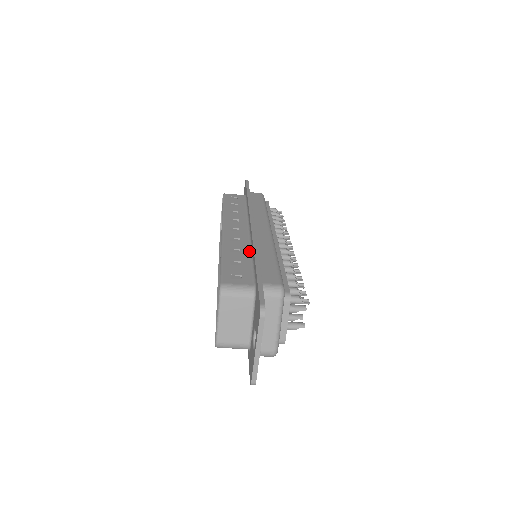
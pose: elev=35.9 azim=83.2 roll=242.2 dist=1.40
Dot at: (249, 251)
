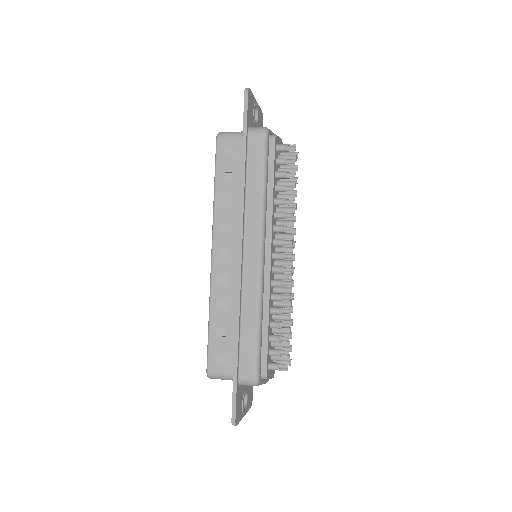
Dot at: (235, 307)
